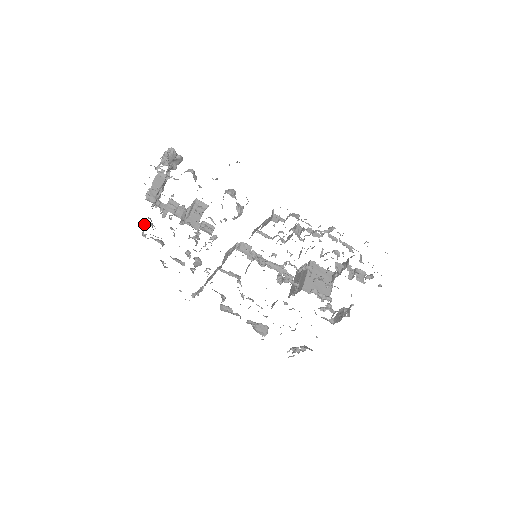
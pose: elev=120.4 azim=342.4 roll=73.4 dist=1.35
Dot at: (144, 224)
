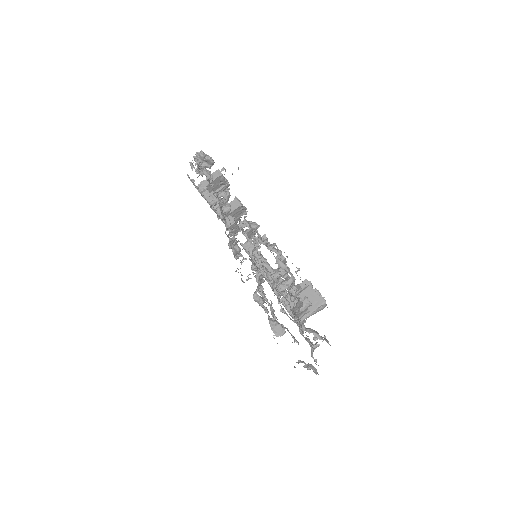
Dot at: occluded
